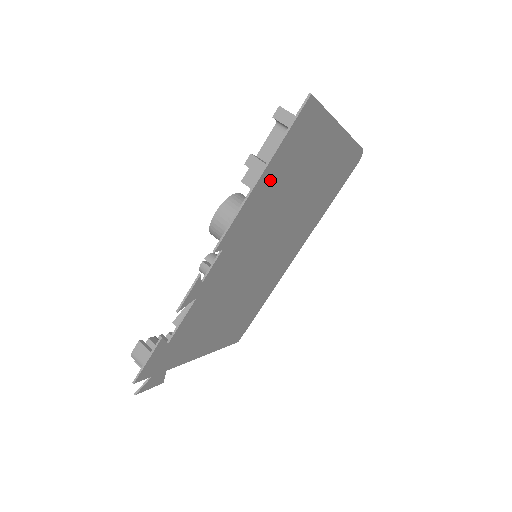
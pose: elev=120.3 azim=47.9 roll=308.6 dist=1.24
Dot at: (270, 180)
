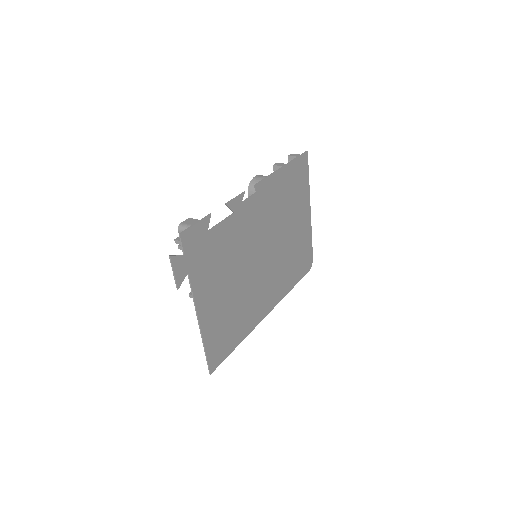
Dot at: (284, 179)
